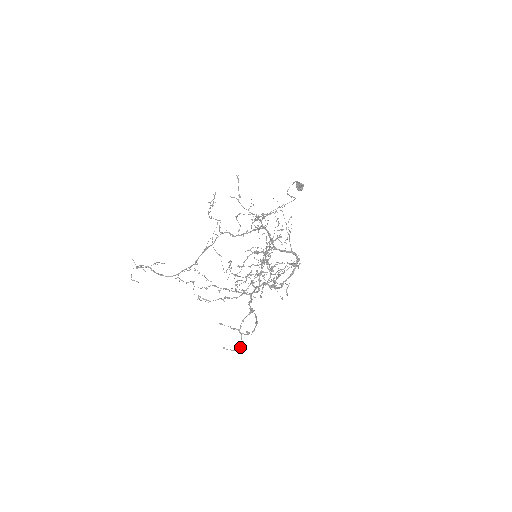
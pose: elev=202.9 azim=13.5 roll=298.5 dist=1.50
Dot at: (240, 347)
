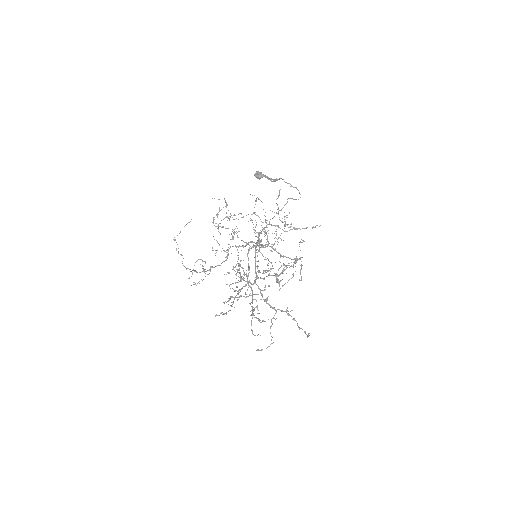
Dot at: occluded
